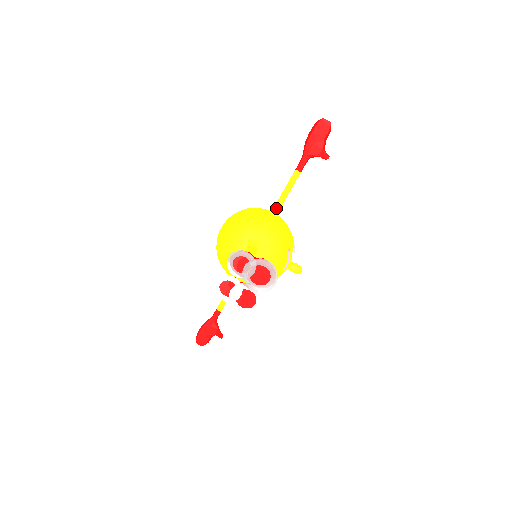
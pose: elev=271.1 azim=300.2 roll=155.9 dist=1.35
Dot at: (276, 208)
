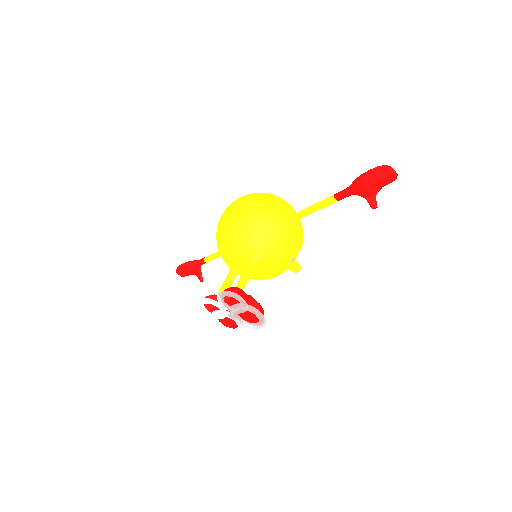
Dot at: (296, 218)
